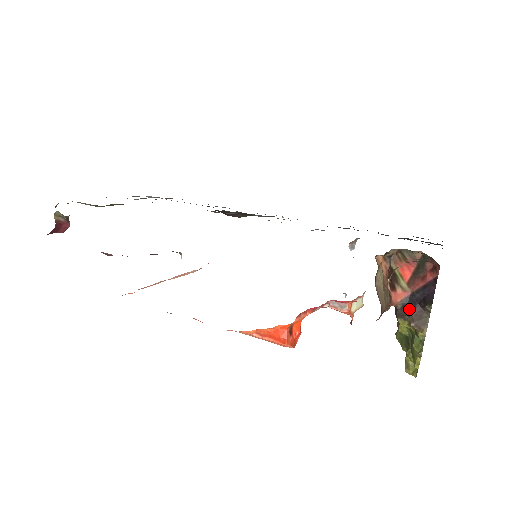
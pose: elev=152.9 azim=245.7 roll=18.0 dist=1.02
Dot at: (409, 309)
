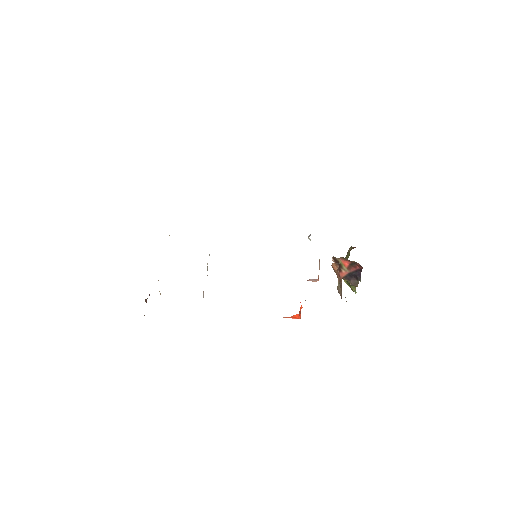
Dot at: (349, 279)
